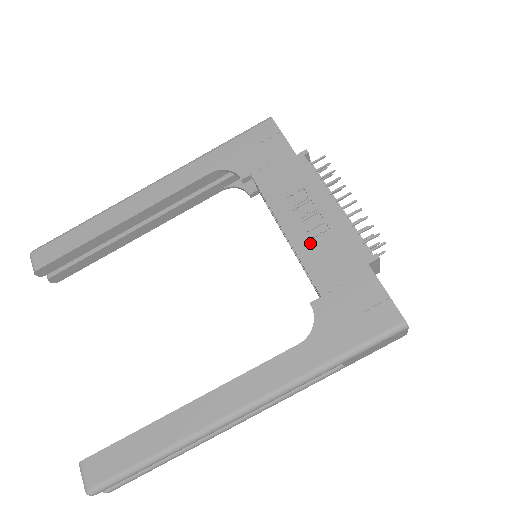
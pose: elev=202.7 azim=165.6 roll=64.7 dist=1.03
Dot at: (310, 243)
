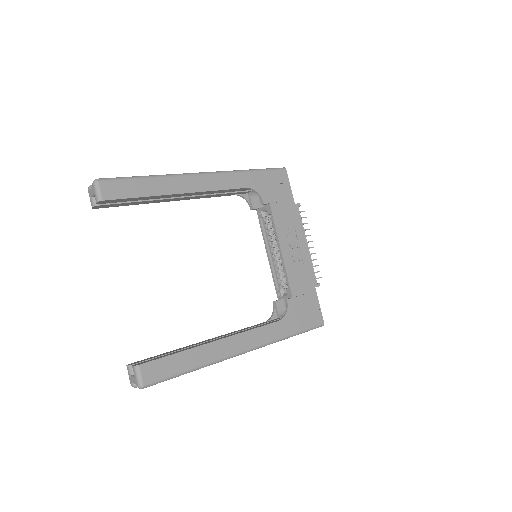
Dot at: (293, 264)
